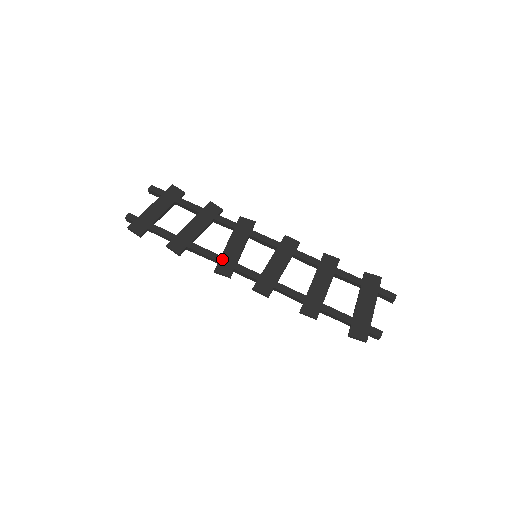
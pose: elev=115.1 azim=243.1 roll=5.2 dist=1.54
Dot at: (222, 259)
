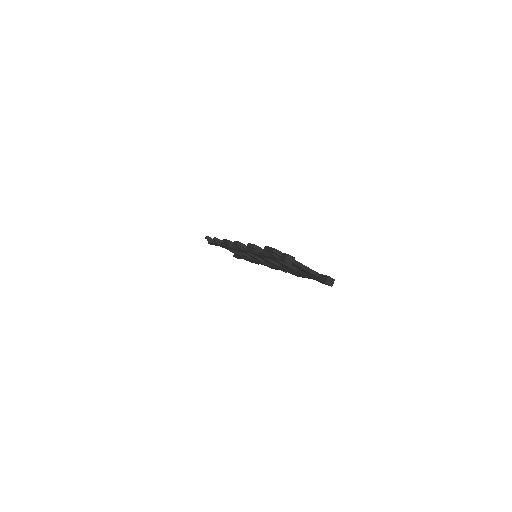
Dot at: occluded
